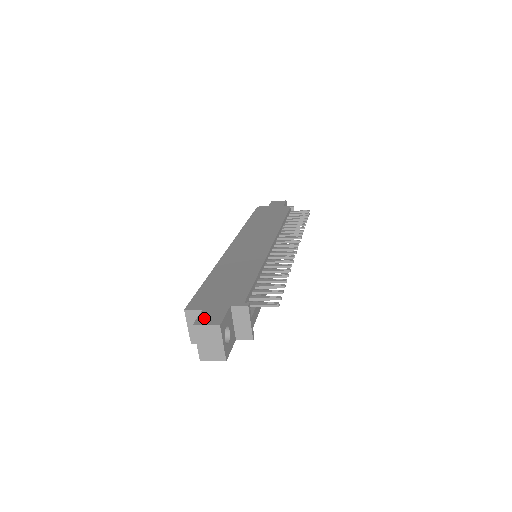
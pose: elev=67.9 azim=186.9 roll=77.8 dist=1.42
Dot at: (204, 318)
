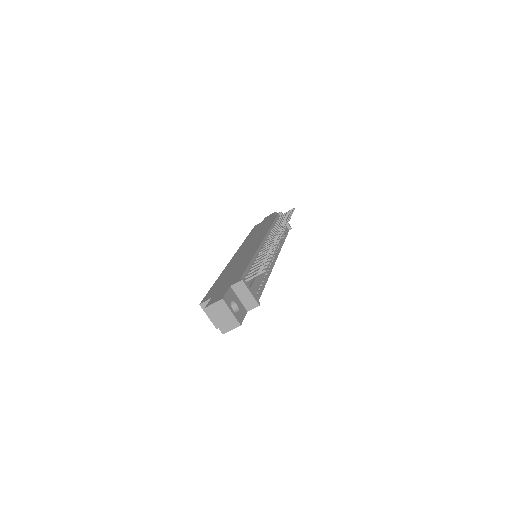
Dot at: (212, 301)
